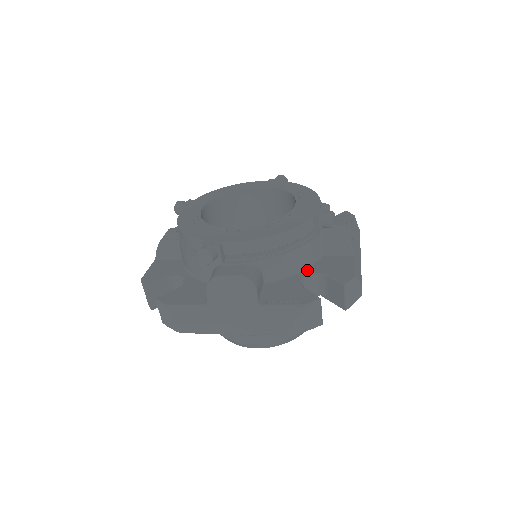
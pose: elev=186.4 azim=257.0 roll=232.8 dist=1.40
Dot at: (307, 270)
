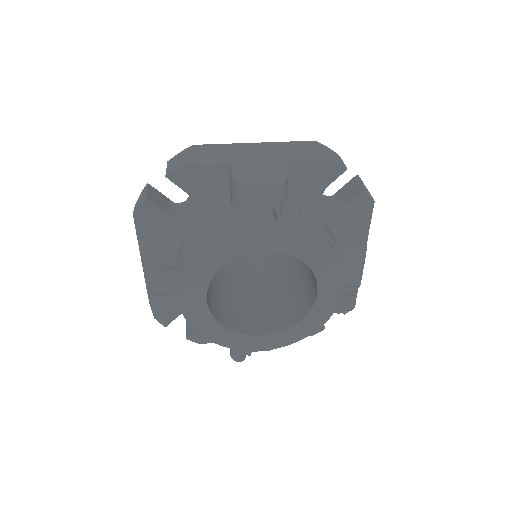
Dot at: occluded
